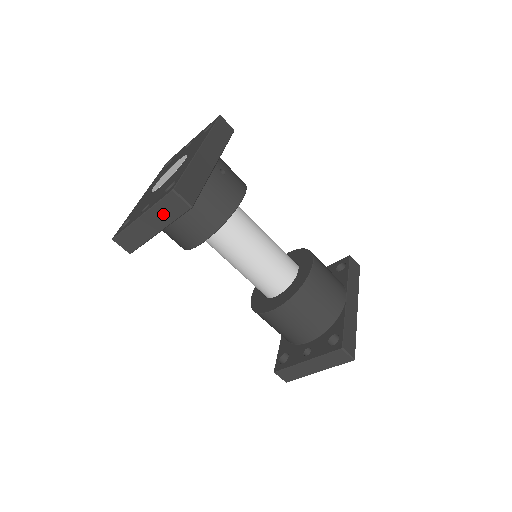
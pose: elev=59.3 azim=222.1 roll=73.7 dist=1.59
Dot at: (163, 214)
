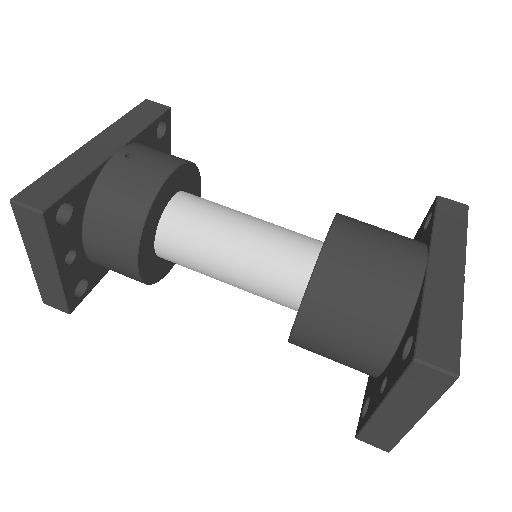
Dot at: (35, 241)
